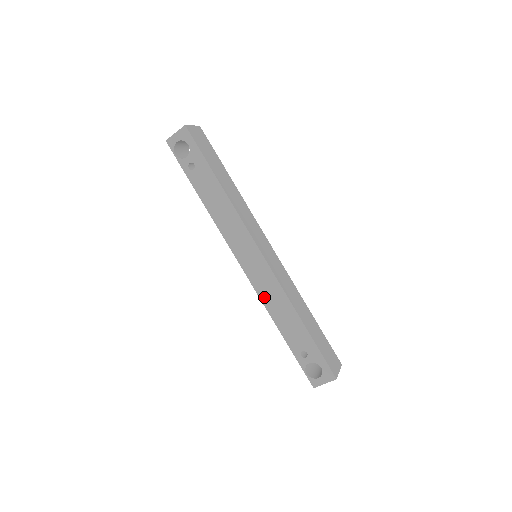
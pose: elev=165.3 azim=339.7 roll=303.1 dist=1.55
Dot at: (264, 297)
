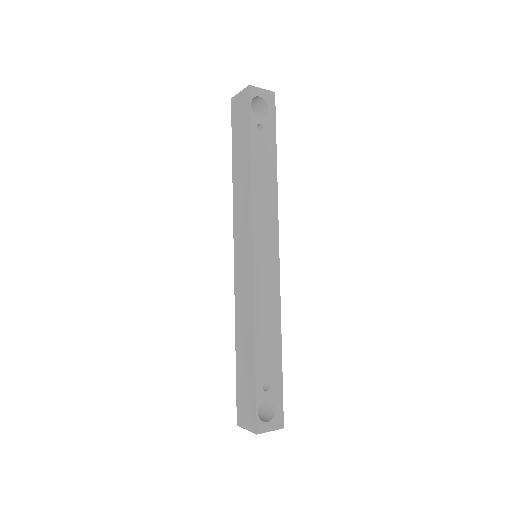
Dot at: (259, 301)
